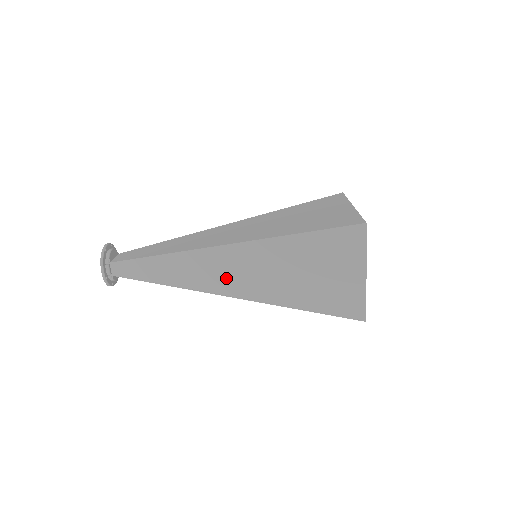
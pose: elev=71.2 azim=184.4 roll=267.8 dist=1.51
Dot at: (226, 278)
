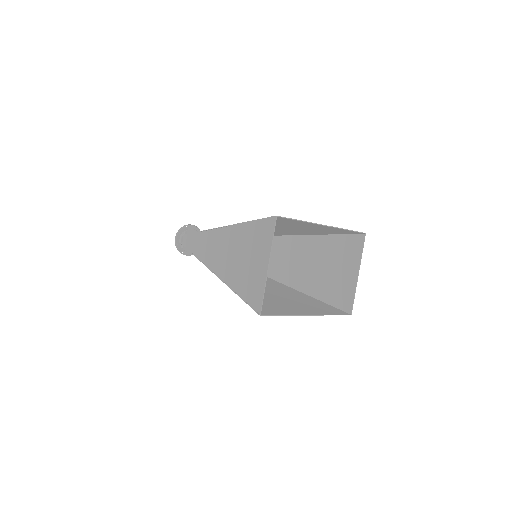
Dot at: (214, 255)
